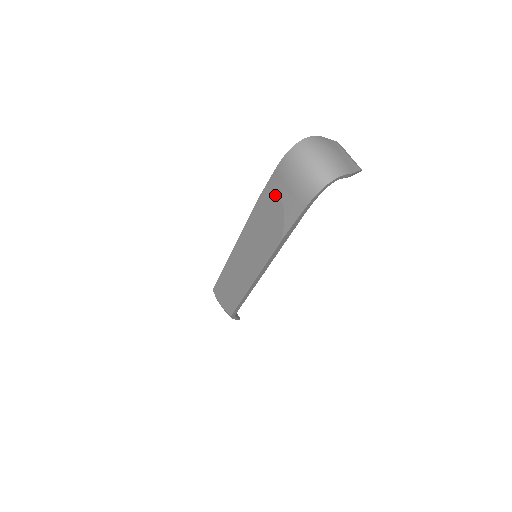
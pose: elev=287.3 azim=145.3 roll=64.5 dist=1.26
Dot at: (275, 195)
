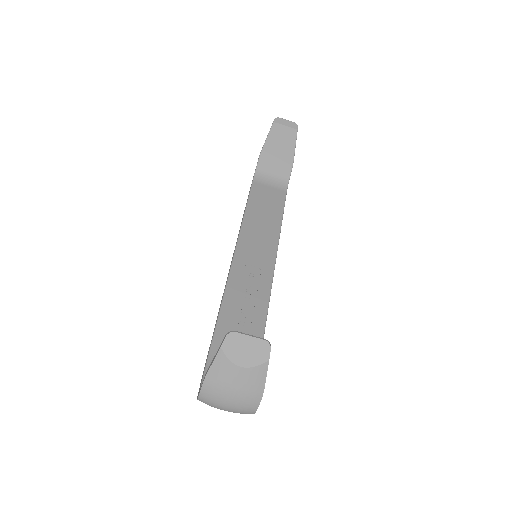
Dot at: occluded
